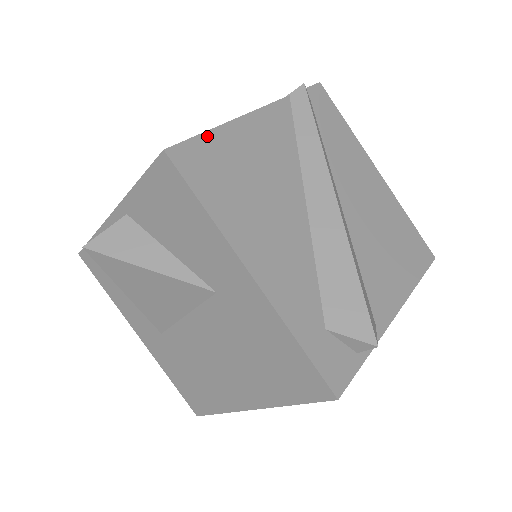
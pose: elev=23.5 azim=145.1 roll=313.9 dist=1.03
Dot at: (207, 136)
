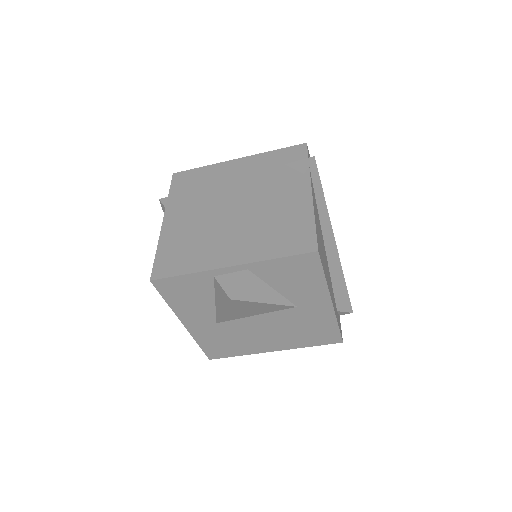
Dot at: (316, 228)
